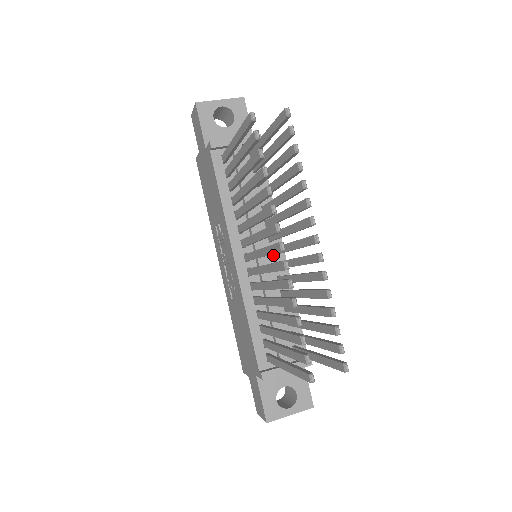
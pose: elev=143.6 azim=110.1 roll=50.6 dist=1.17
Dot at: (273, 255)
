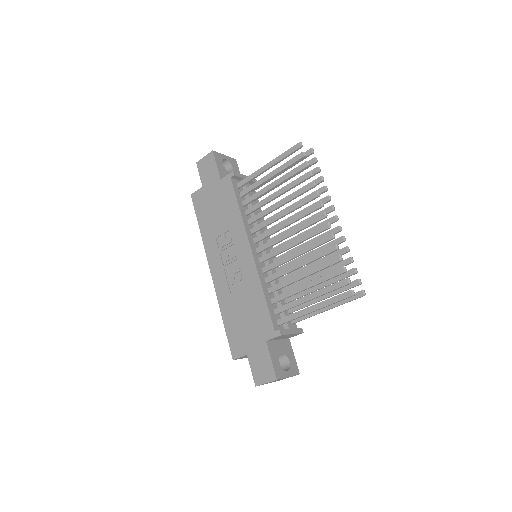
Dot at: occluded
